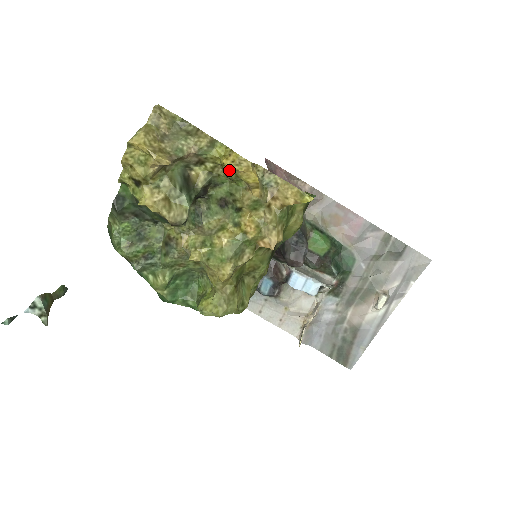
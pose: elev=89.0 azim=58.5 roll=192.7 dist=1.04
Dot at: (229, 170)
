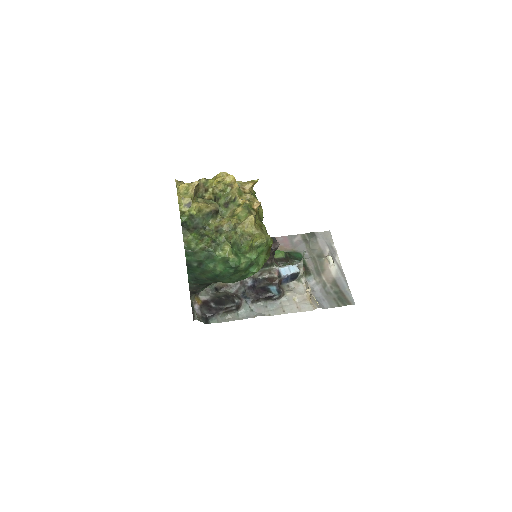
Dot at: (220, 184)
